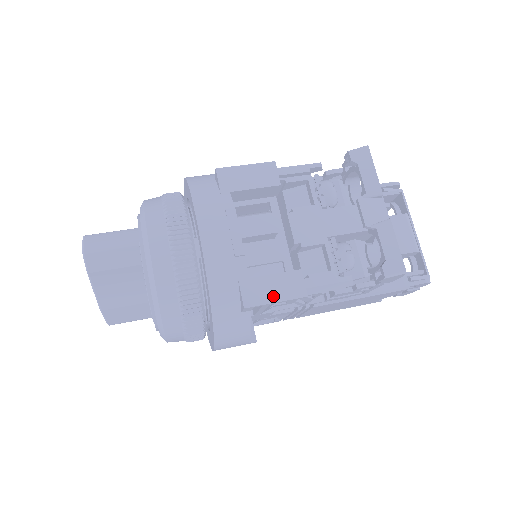
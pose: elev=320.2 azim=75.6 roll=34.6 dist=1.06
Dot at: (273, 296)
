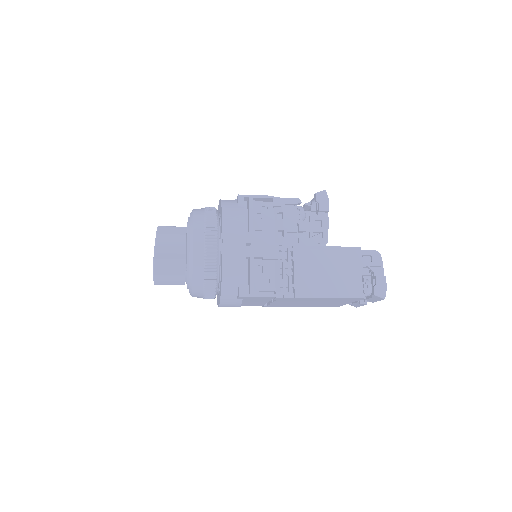
Dot at: (254, 196)
